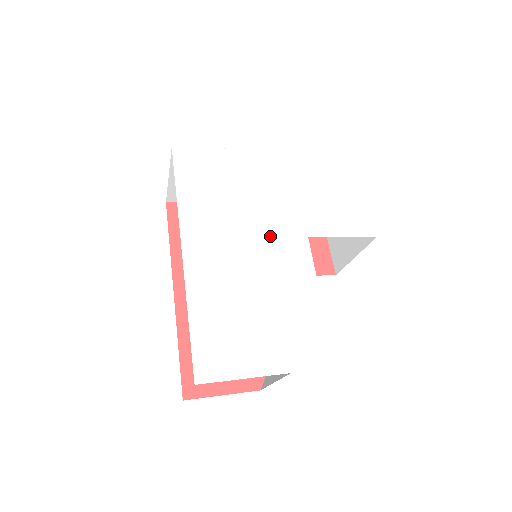
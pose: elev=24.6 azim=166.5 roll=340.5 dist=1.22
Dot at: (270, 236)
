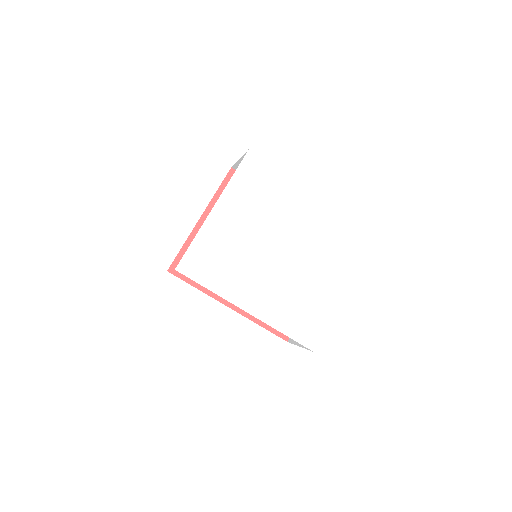
Dot at: (269, 255)
